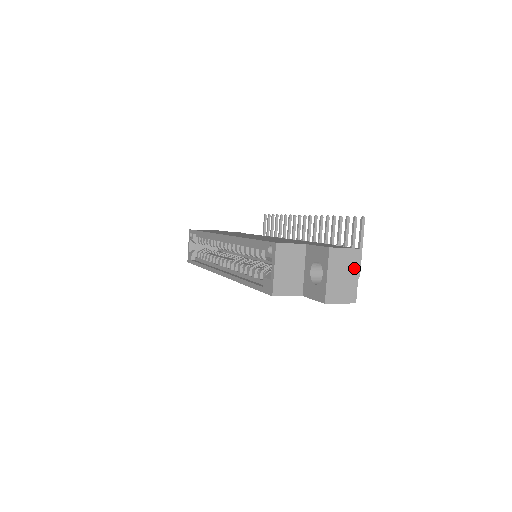
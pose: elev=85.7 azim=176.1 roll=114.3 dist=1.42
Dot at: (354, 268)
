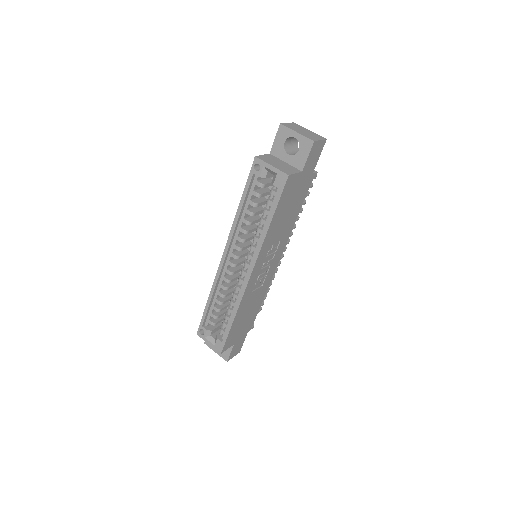
Dot at: (303, 129)
